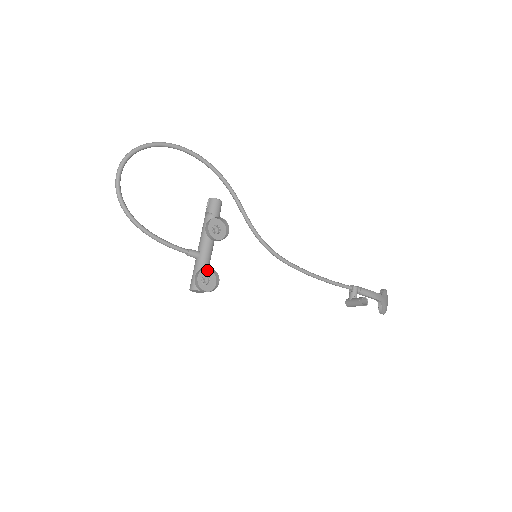
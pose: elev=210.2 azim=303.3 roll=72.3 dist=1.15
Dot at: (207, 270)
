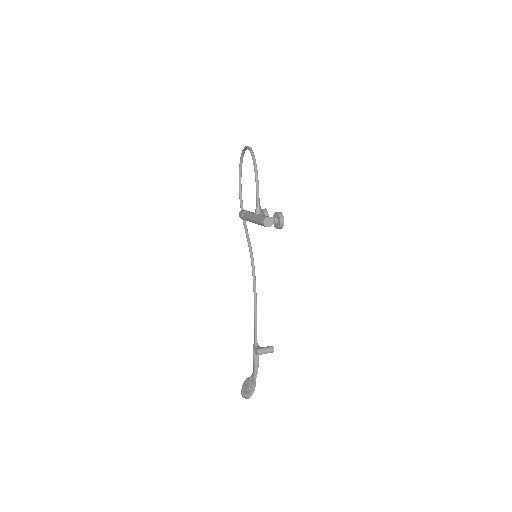
Dot at: occluded
